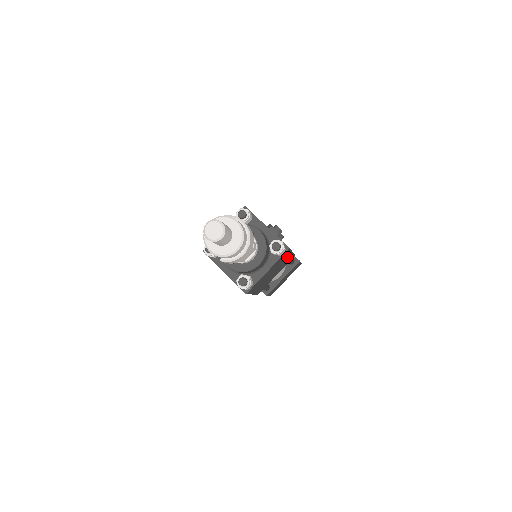
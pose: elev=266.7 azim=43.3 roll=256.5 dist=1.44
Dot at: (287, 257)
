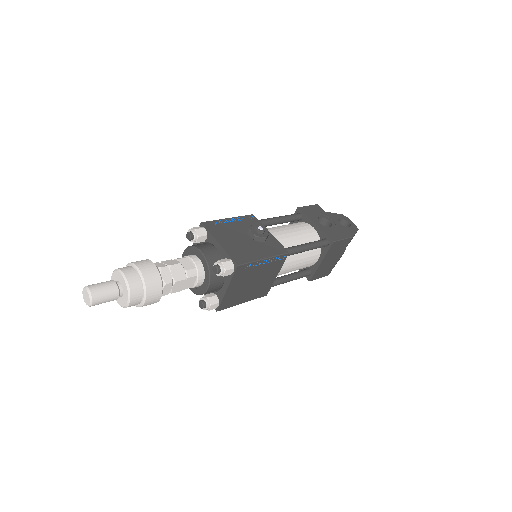
Dot at: (261, 265)
